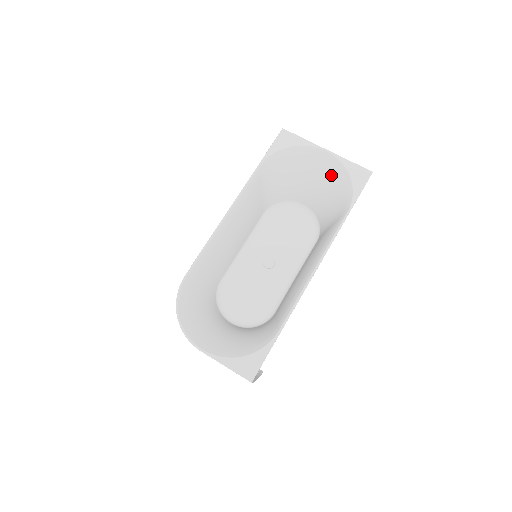
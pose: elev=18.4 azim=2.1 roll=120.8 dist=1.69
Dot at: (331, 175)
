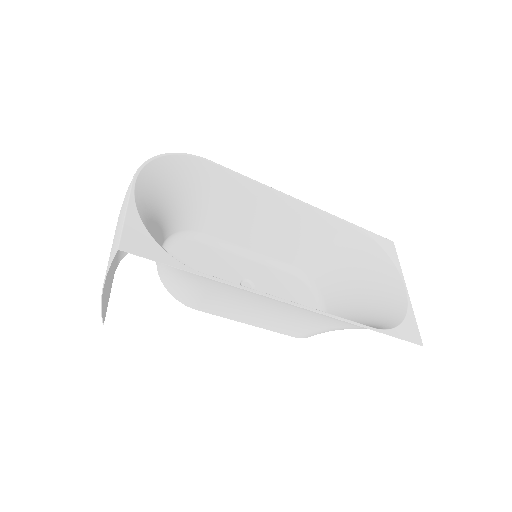
Dot at: (386, 306)
